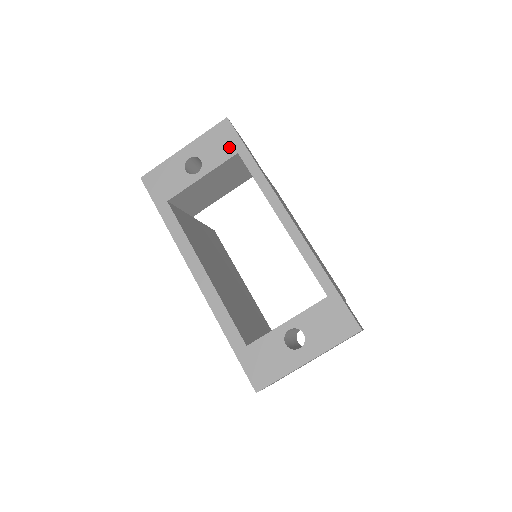
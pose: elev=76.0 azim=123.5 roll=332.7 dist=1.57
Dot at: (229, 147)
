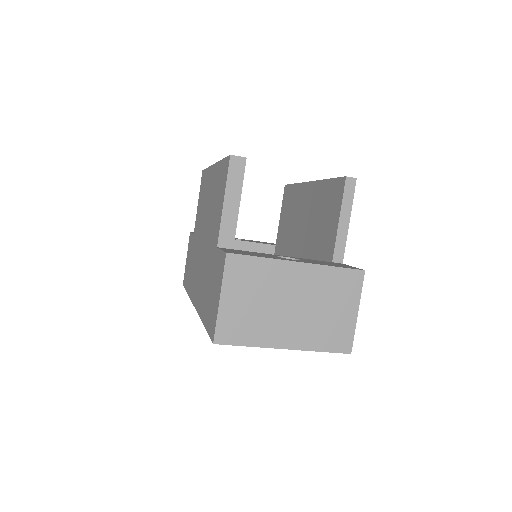
Dot at: occluded
